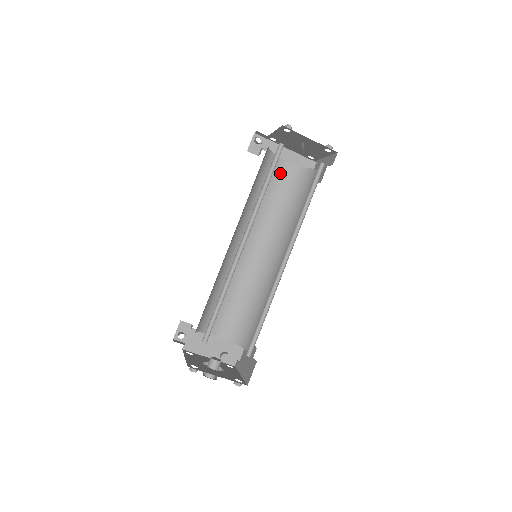
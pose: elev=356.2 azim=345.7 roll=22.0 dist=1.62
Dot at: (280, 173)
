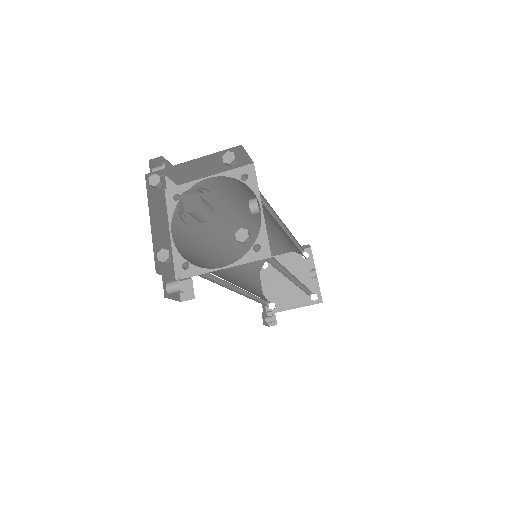
Dot at: (255, 281)
